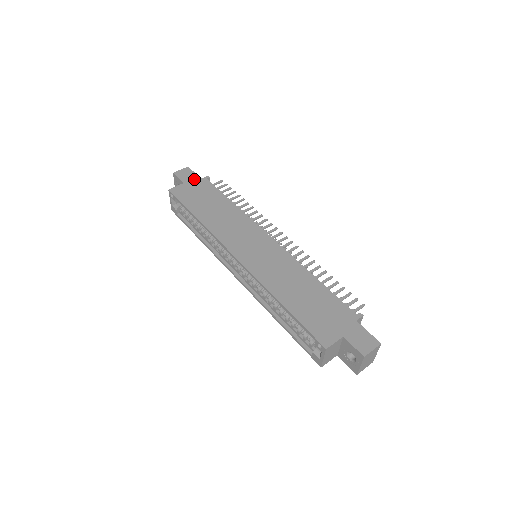
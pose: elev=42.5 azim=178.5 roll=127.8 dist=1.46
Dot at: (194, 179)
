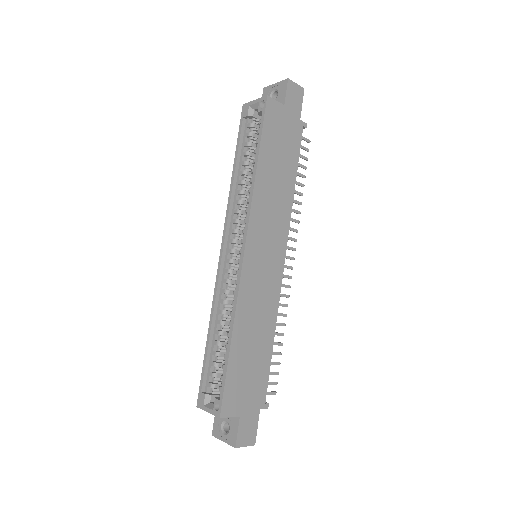
Dot at: (295, 112)
